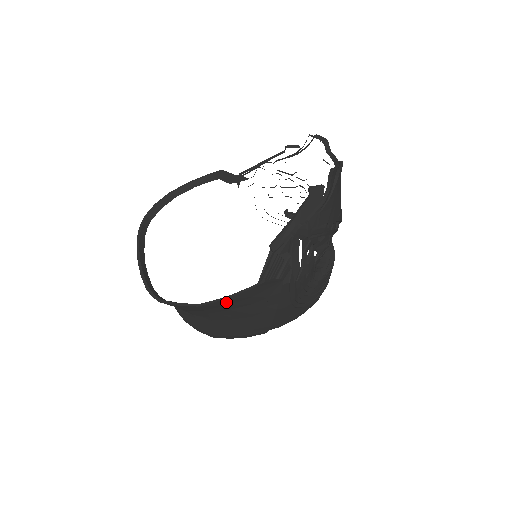
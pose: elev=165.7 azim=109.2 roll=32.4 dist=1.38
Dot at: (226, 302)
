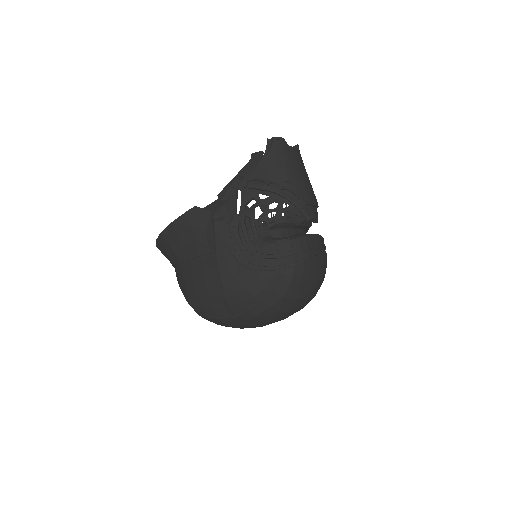
Dot at: (175, 229)
